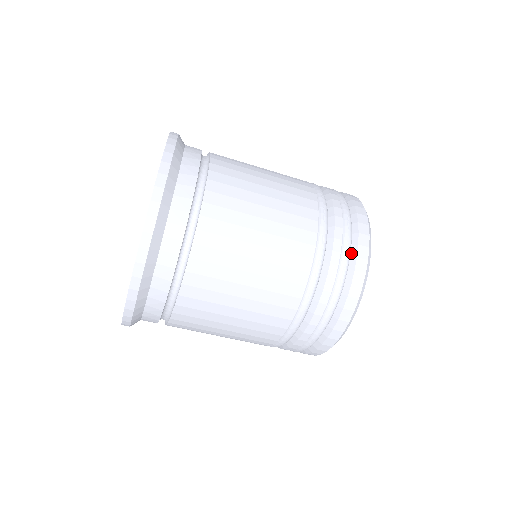
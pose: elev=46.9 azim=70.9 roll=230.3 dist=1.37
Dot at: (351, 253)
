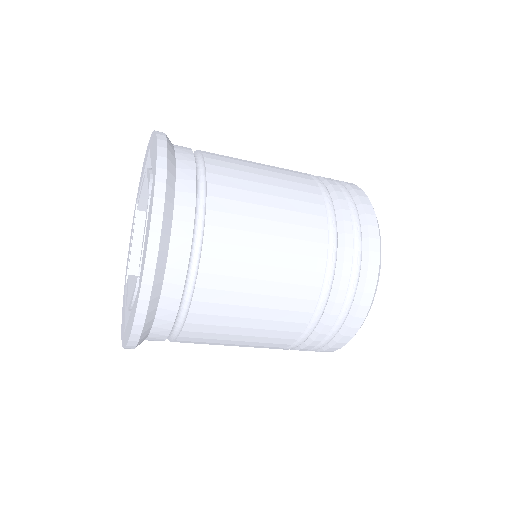
Dot at: (362, 234)
